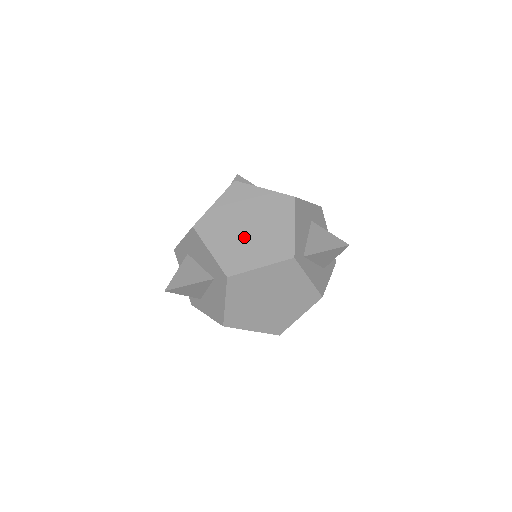
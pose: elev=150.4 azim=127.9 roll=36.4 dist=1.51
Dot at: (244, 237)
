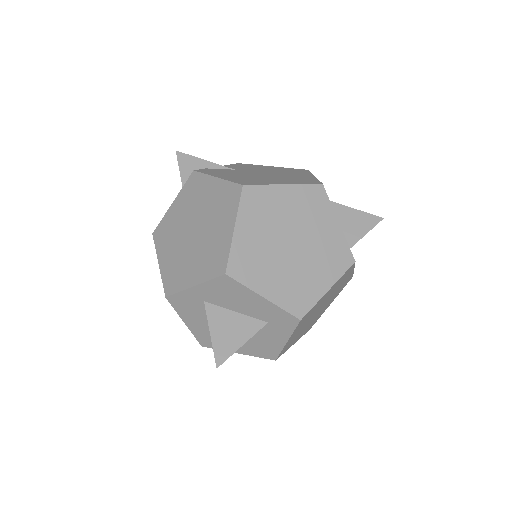
Dot at: (294, 260)
